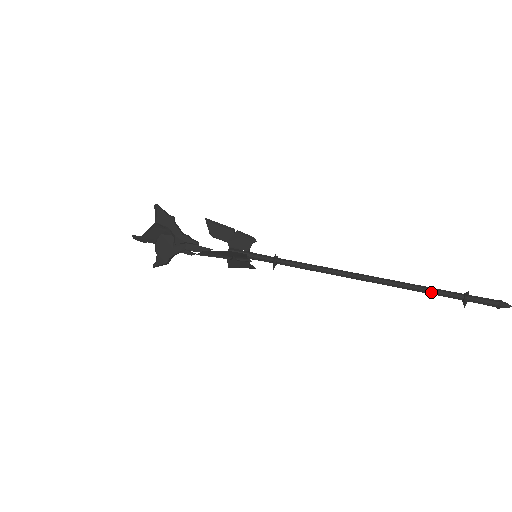
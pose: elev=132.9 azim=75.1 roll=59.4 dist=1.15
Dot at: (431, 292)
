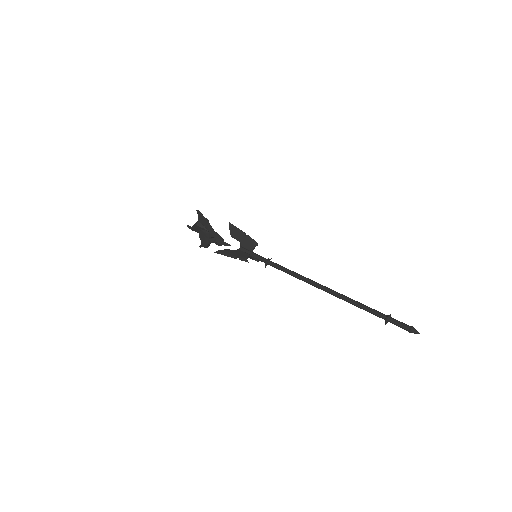
Dot at: (363, 309)
